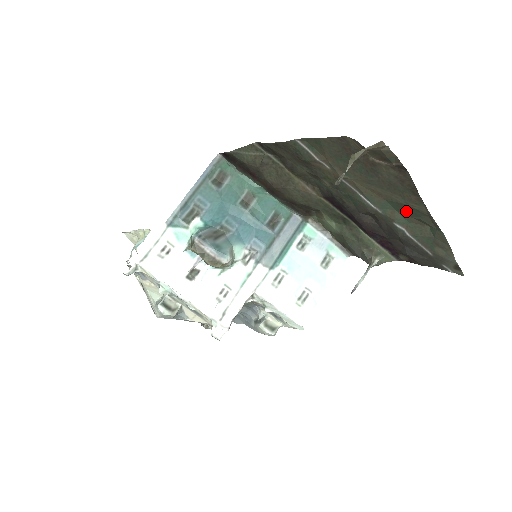
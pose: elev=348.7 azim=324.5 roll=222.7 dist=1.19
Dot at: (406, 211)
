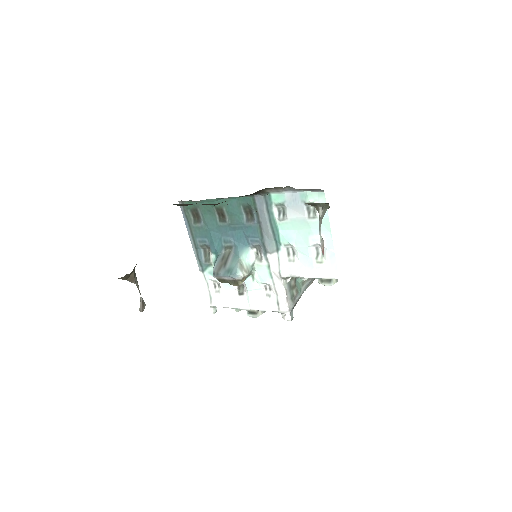
Dot at: occluded
